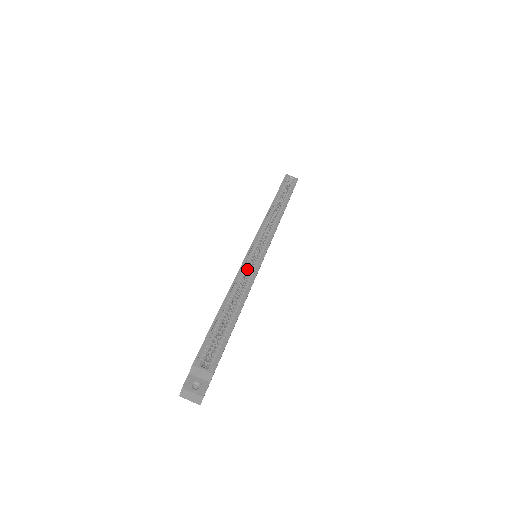
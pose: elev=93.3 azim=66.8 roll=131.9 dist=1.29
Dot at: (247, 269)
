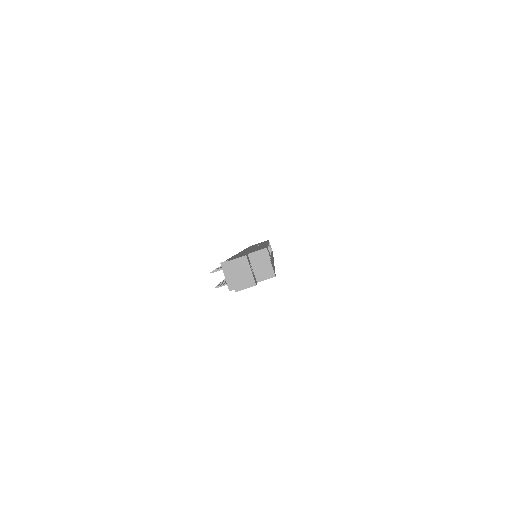
Dot at: occluded
